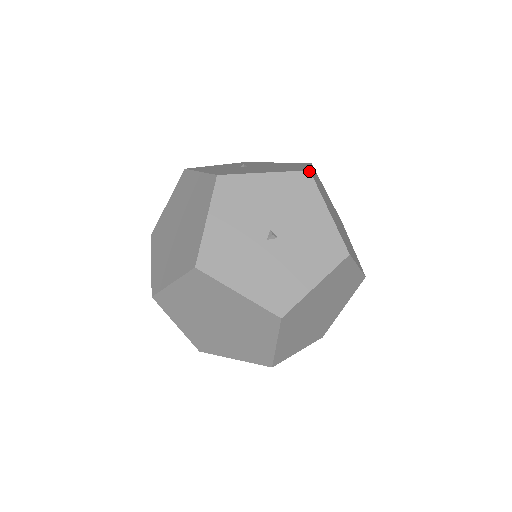
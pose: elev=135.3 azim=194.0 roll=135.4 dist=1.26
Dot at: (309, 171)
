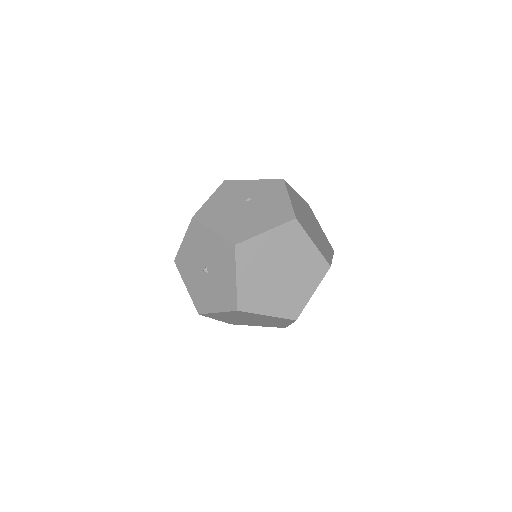
Dot at: (234, 245)
